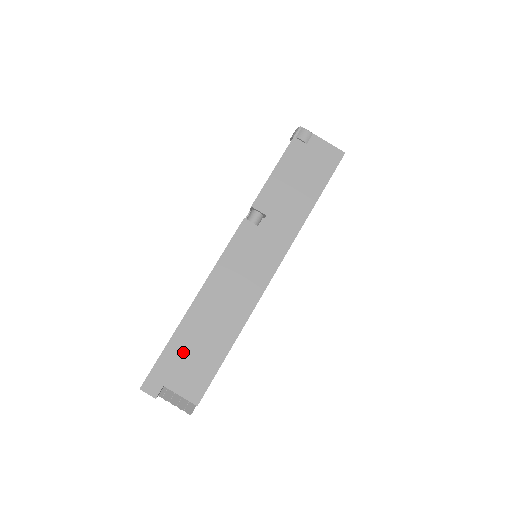
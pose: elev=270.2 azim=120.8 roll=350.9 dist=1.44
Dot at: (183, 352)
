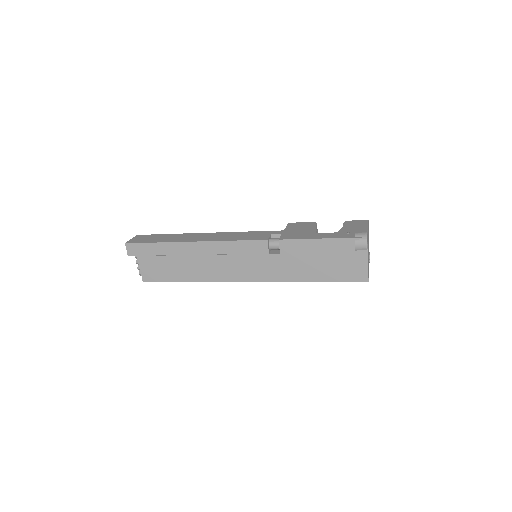
Dot at: (161, 255)
